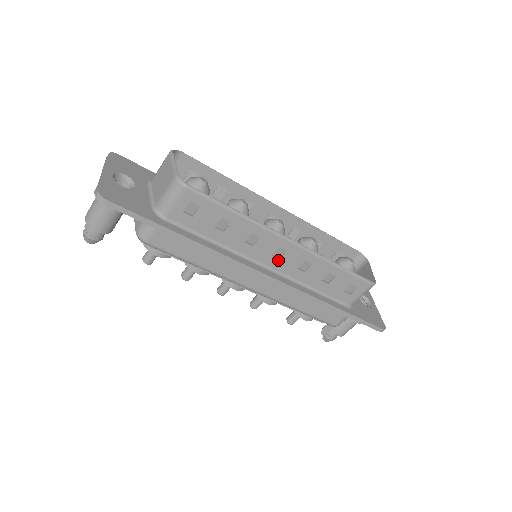
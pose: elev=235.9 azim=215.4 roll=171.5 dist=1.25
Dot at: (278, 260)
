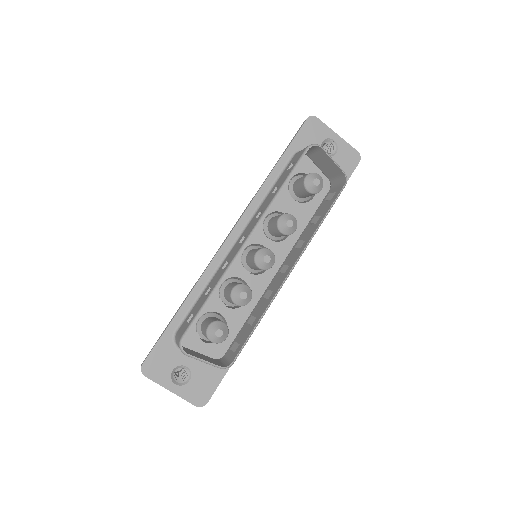
Dot at: occluded
